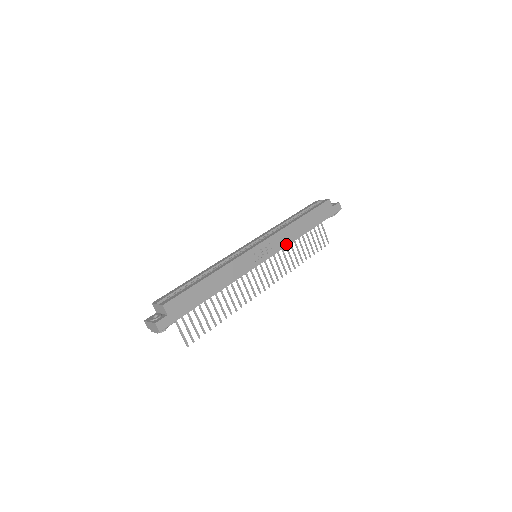
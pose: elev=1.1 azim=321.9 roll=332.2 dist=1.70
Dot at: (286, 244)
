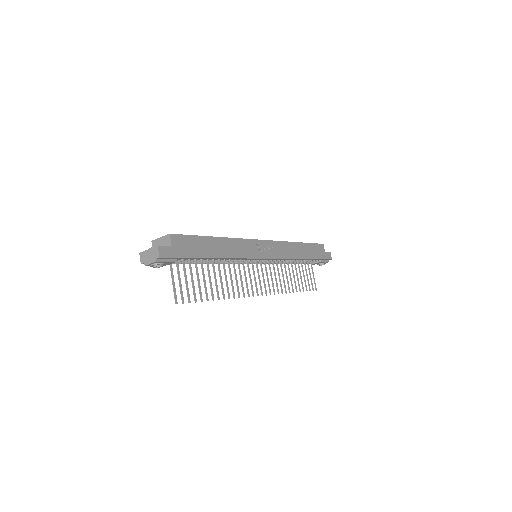
Dot at: (285, 257)
